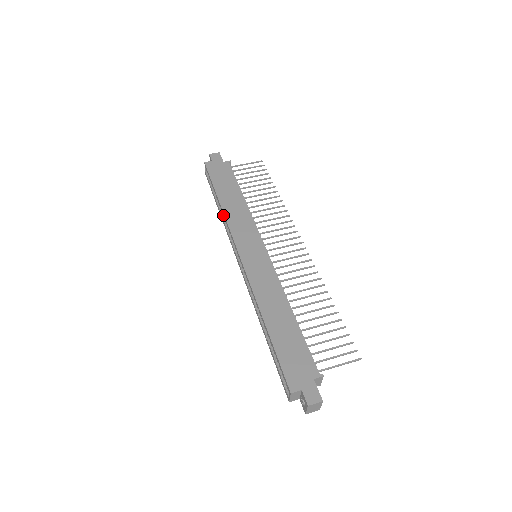
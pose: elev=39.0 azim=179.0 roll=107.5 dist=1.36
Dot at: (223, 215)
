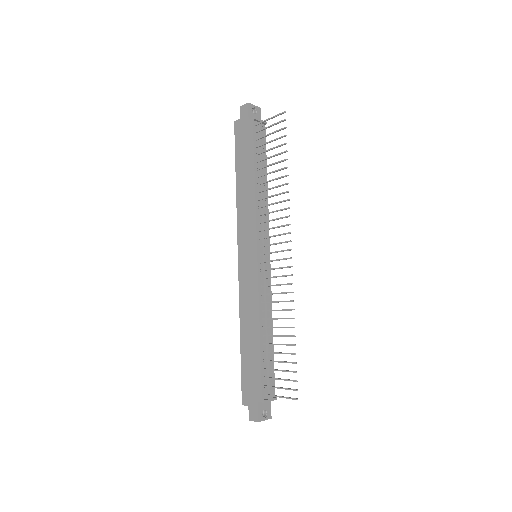
Dot at: (238, 201)
